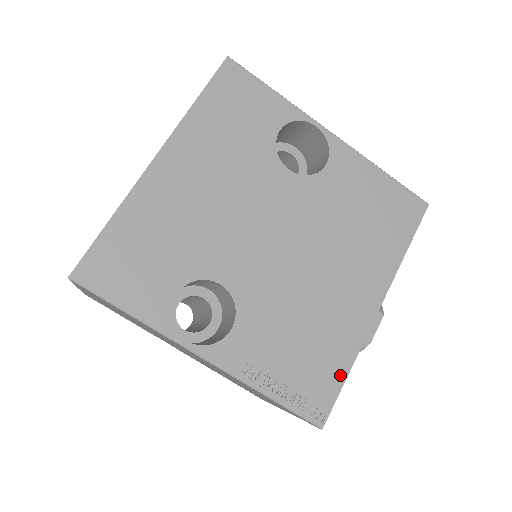
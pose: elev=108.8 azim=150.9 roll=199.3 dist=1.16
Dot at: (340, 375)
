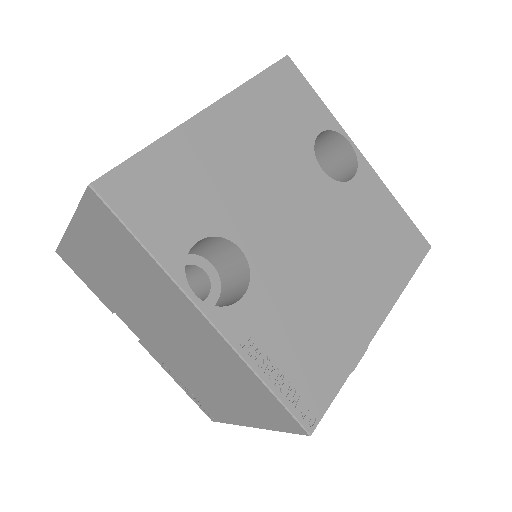
Dot at: (336, 382)
